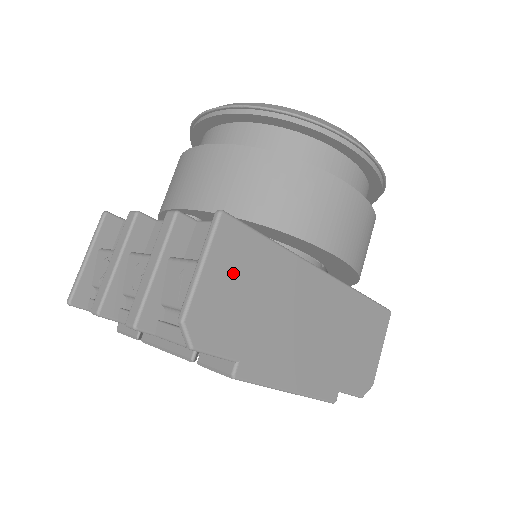
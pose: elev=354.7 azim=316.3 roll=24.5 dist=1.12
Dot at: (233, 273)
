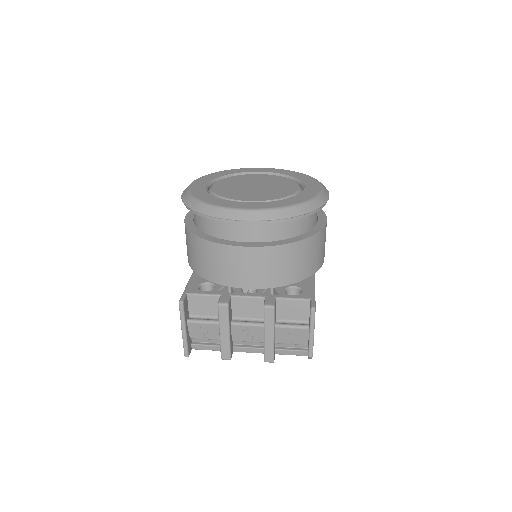
Dot at: occluded
